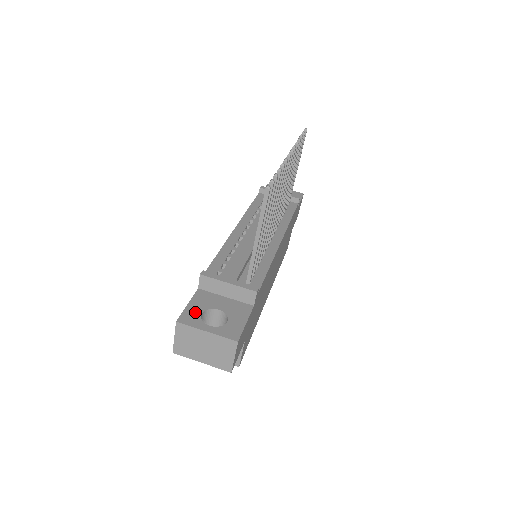
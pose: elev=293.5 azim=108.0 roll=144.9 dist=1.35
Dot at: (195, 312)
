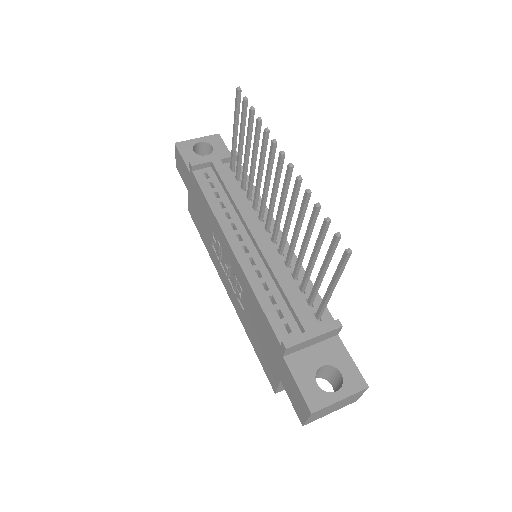
Dot at: (312, 388)
